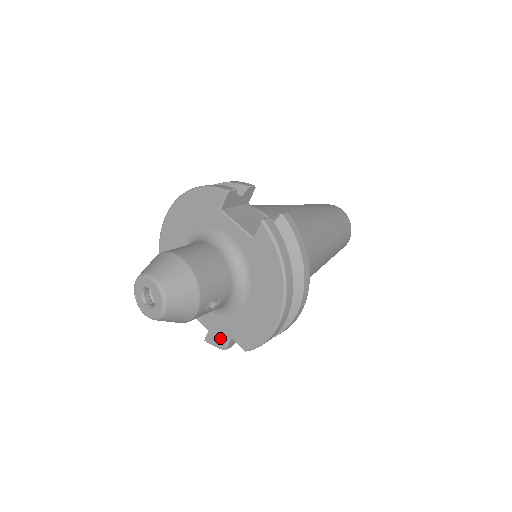
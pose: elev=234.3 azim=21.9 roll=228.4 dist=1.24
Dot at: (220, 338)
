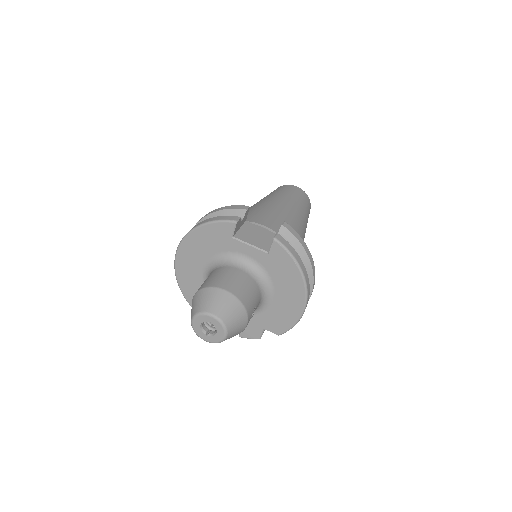
Dot at: (254, 332)
